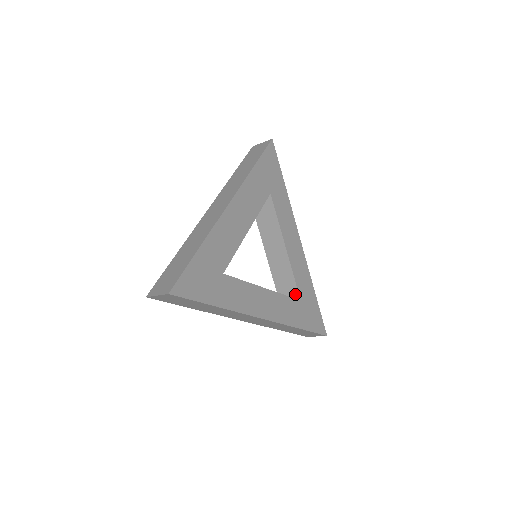
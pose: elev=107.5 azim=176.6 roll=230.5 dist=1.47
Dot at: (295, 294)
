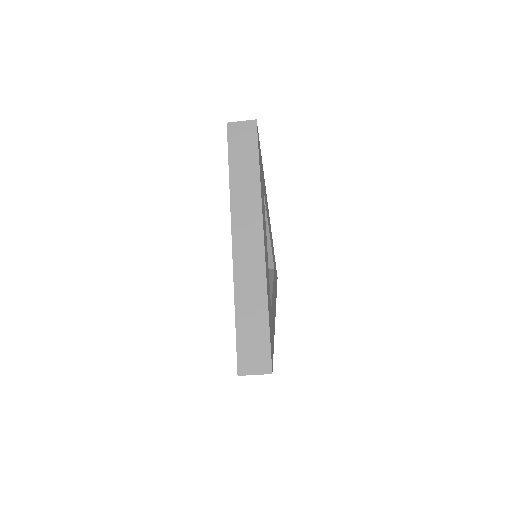
Dot at: (270, 265)
